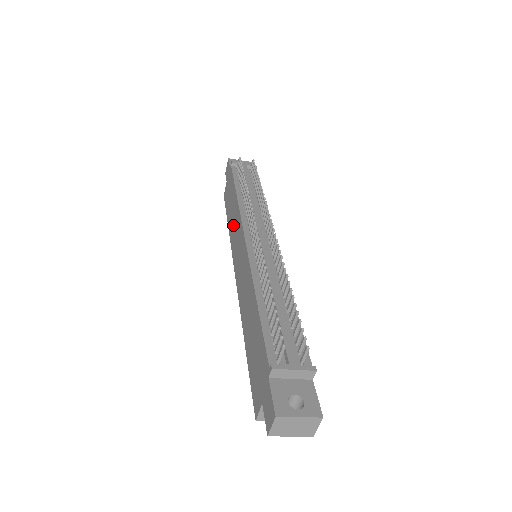
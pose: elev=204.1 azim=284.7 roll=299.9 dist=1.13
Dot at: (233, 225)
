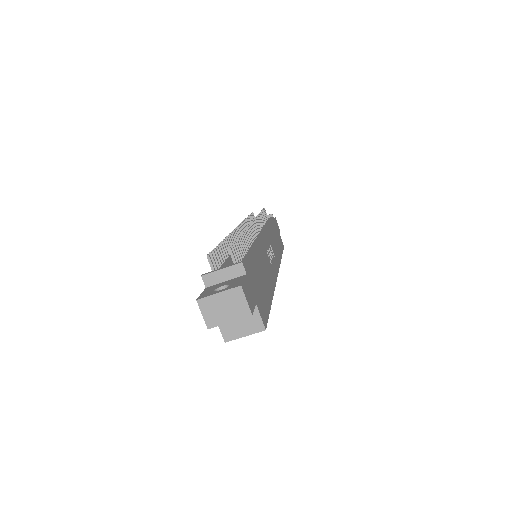
Dot at: occluded
